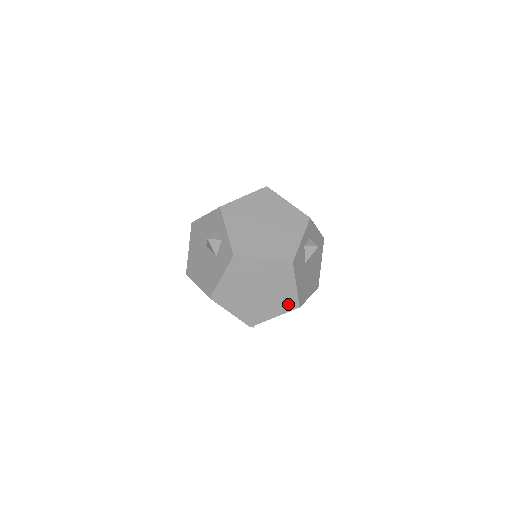
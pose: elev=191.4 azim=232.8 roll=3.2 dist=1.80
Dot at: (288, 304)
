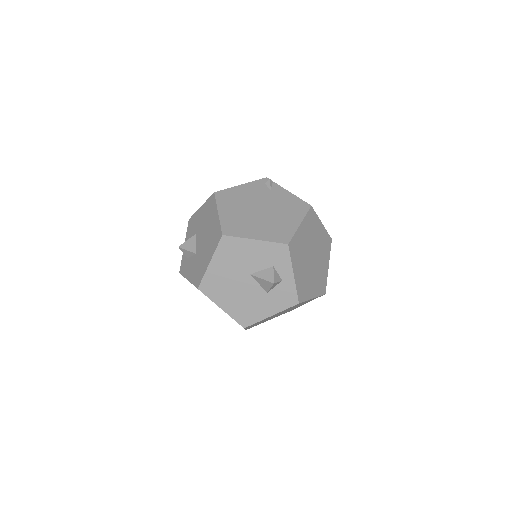
Dot at: (288, 311)
